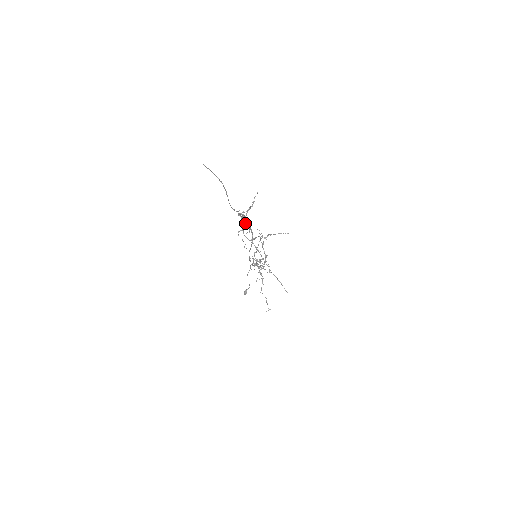
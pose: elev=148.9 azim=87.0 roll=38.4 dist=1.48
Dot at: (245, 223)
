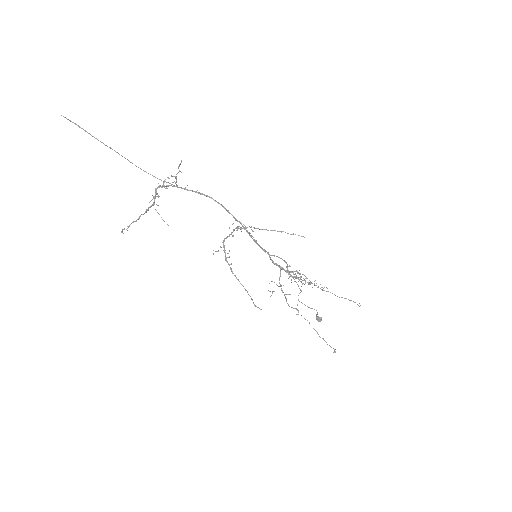
Dot at: (157, 193)
